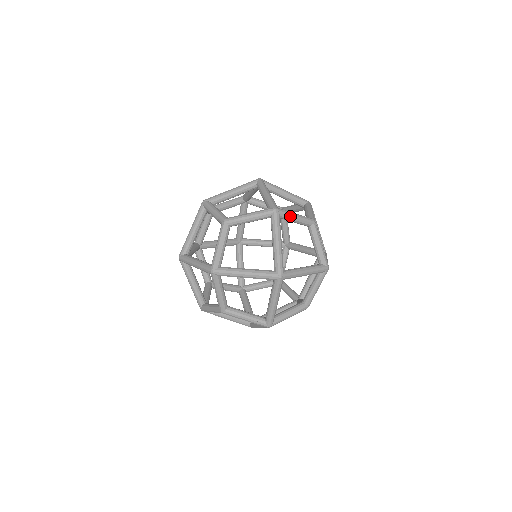
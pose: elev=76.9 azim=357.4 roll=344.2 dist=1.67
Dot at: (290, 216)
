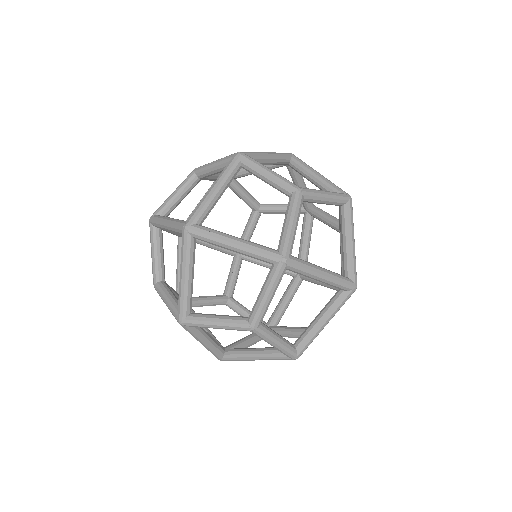
Dot at: (257, 167)
